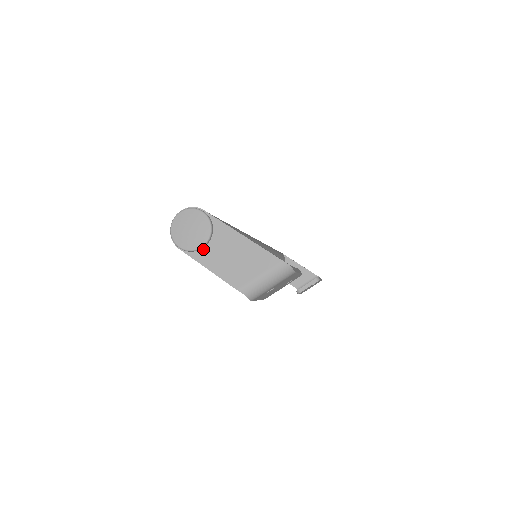
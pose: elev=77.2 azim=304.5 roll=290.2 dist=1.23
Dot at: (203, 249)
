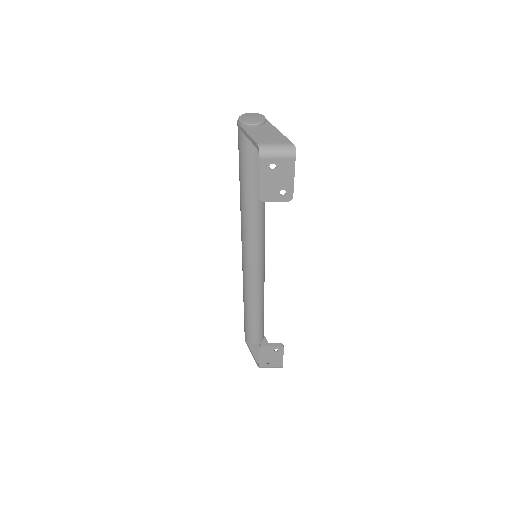
Dot at: (252, 127)
